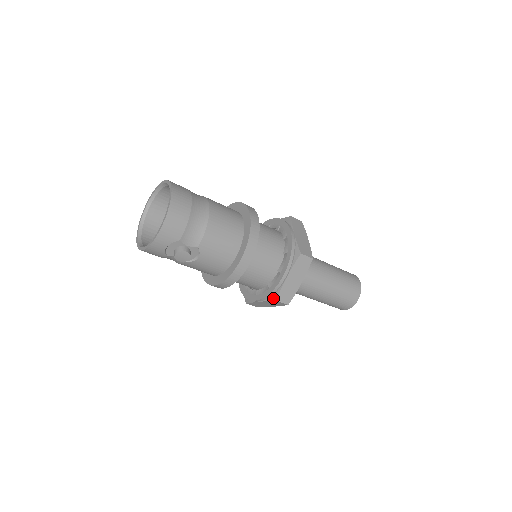
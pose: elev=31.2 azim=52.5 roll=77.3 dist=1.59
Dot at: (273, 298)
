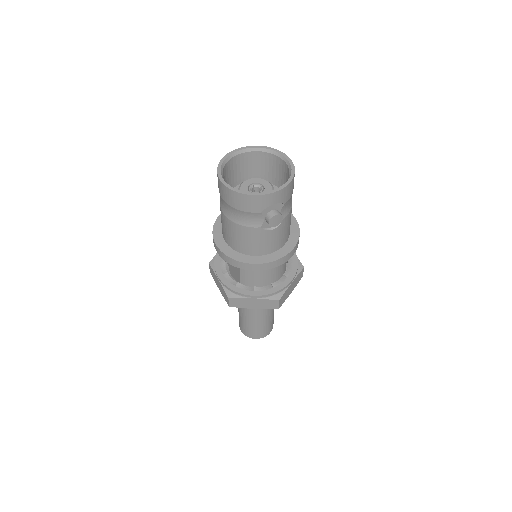
Dot at: (276, 297)
